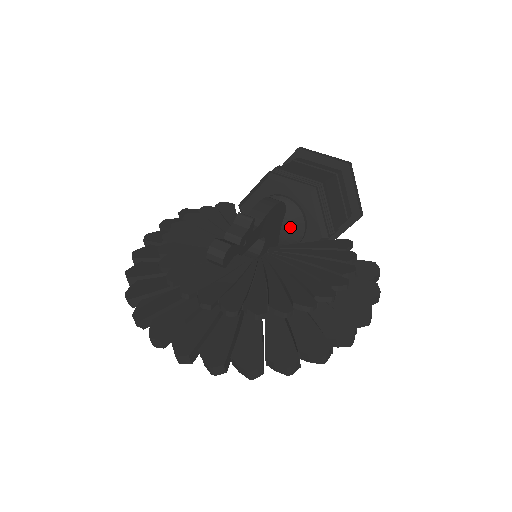
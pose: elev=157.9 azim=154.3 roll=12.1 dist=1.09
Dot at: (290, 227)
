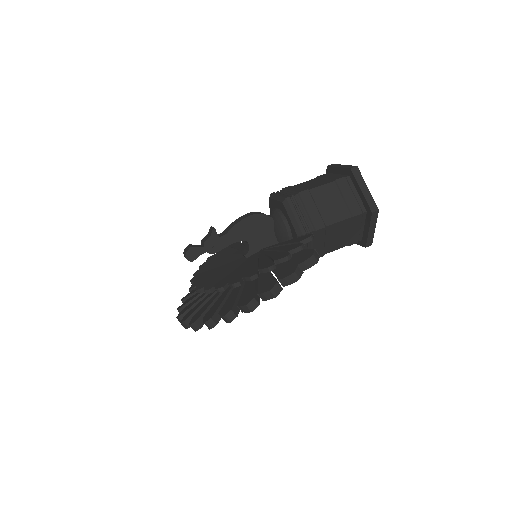
Dot at: (278, 231)
